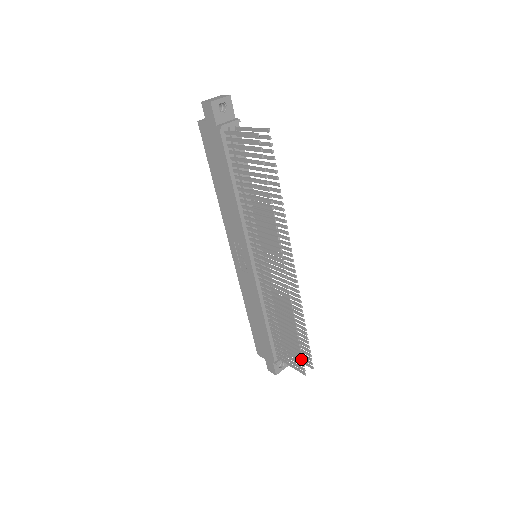
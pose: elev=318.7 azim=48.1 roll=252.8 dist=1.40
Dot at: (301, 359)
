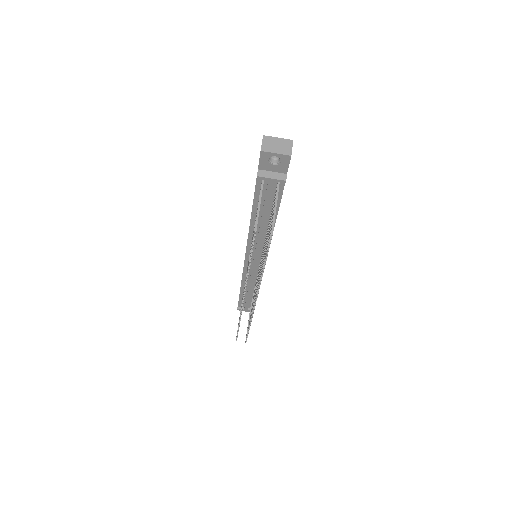
Dot at: occluded
